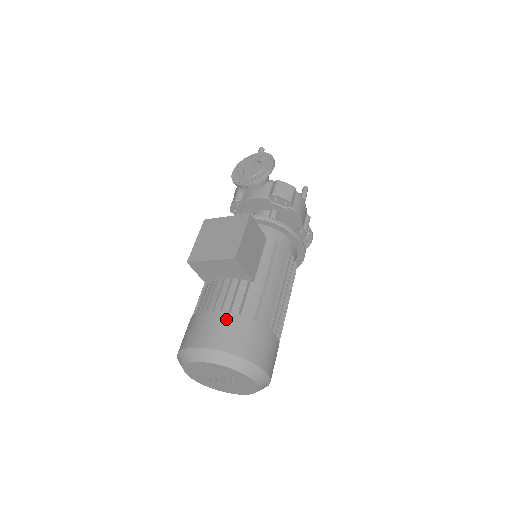
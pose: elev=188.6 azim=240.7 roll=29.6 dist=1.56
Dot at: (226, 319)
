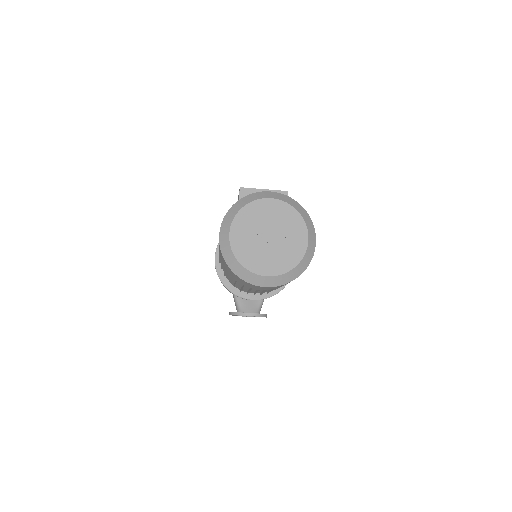
Dot at: occluded
